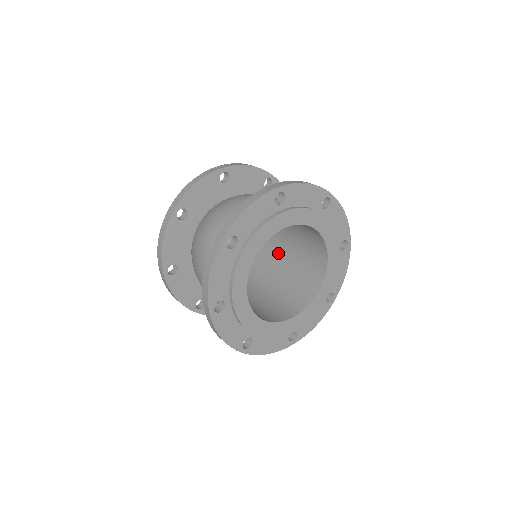
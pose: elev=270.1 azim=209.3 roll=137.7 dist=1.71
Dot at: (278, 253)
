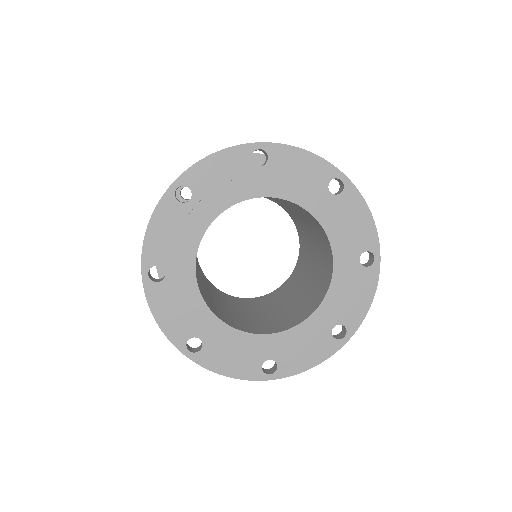
Dot at: (273, 302)
